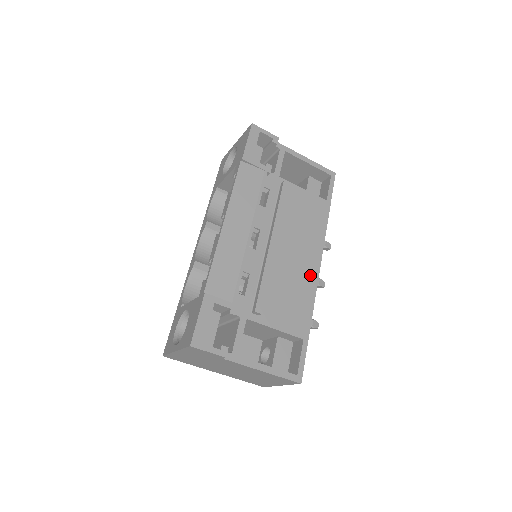
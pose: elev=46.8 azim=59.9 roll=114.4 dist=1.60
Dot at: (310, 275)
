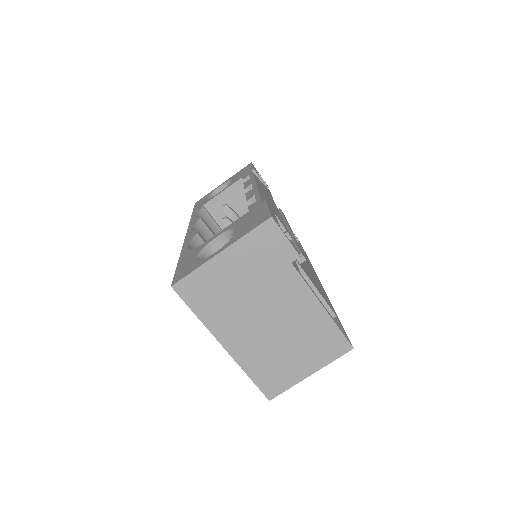
Dot at: (317, 279)
